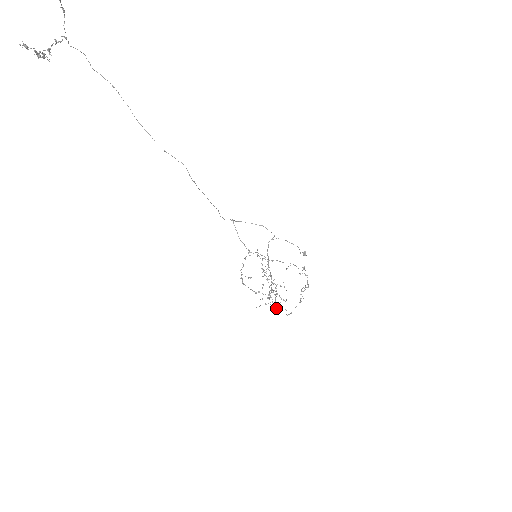
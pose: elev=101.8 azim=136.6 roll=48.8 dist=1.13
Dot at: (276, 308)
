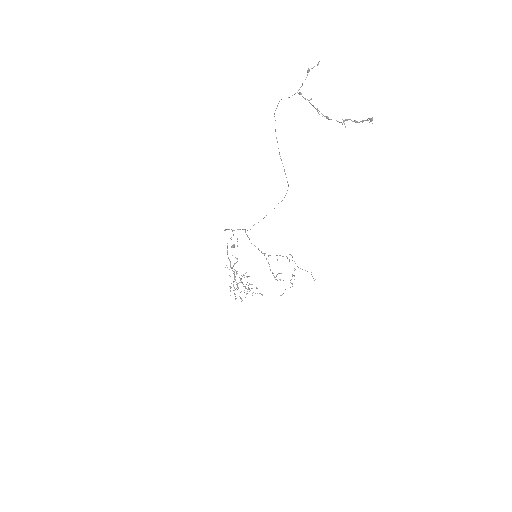
Dot at: occluded
